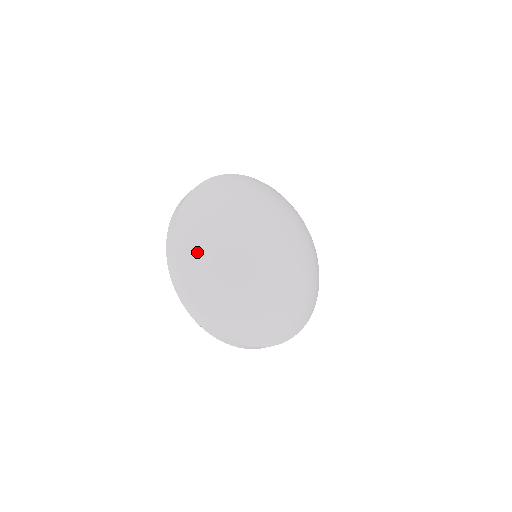
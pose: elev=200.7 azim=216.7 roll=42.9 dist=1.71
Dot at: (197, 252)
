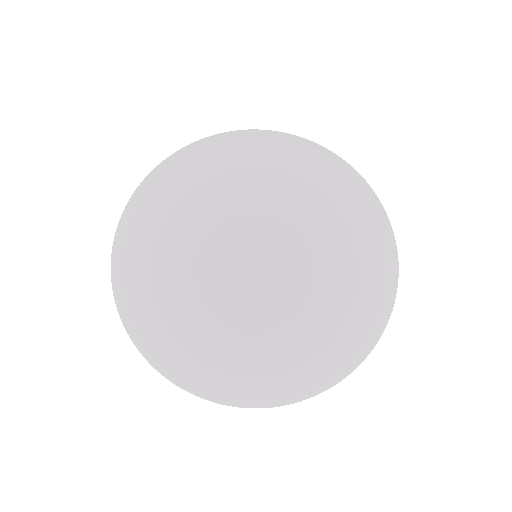
Dot at: (167, 174)
